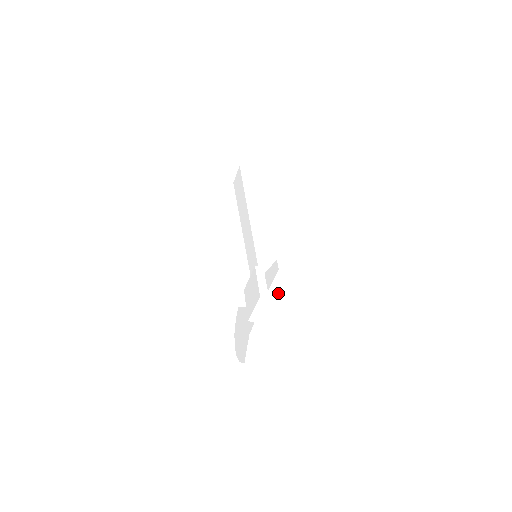
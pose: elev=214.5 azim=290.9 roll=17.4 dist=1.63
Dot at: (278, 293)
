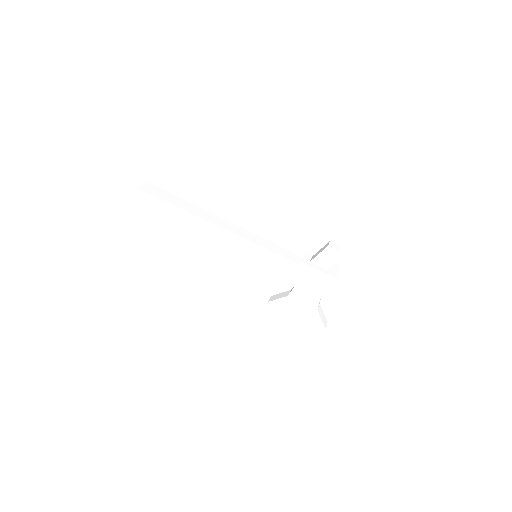
Dot at: occluded
